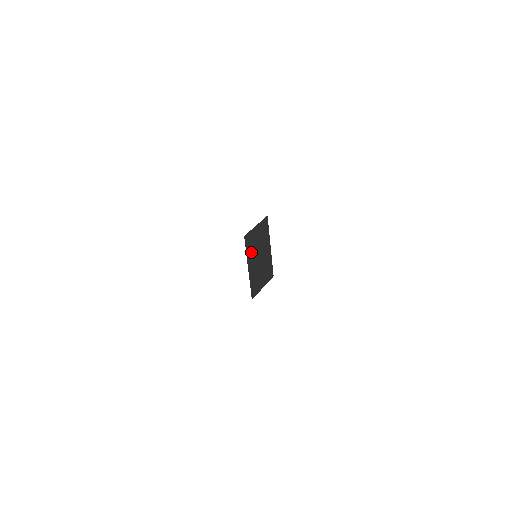
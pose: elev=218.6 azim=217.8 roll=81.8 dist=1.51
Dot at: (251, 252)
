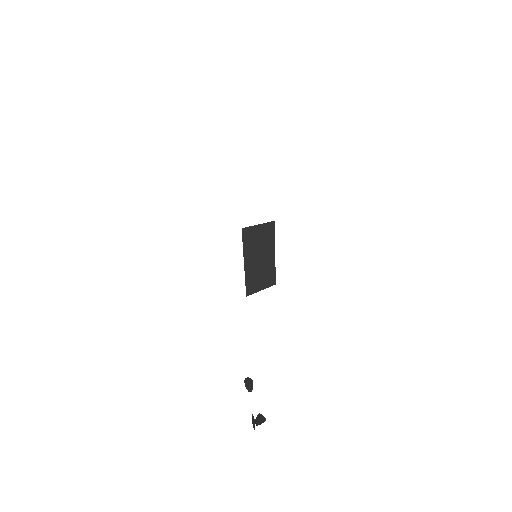
Dot at: (250, 249)
